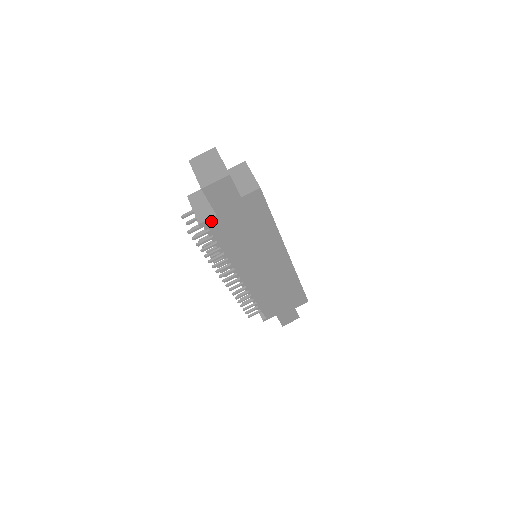
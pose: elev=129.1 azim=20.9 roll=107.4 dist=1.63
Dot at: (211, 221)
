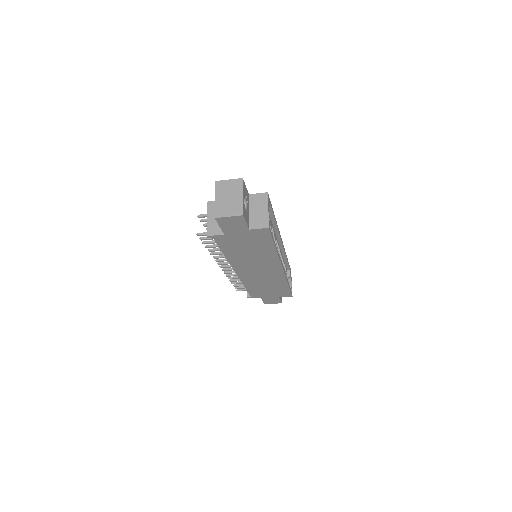
Dot at: (218, 236)
